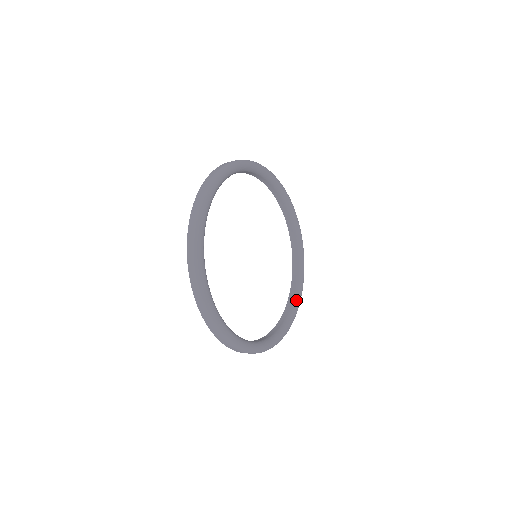
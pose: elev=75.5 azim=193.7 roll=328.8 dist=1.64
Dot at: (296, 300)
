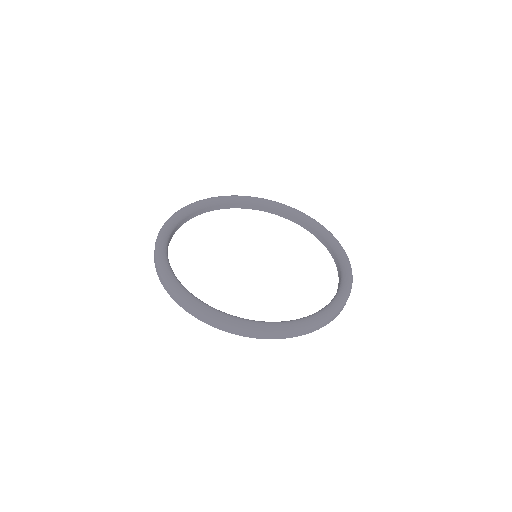
Dot at: (332, 243)
